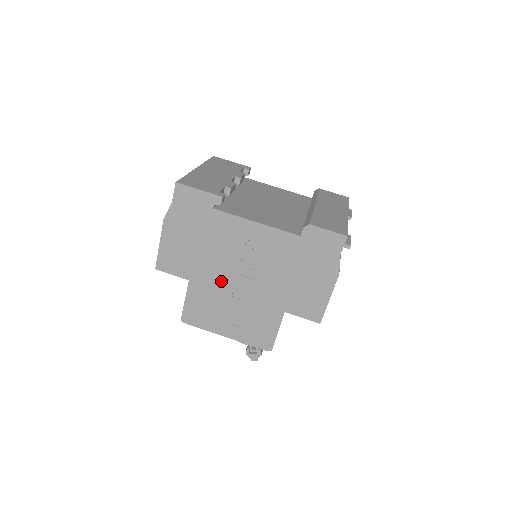
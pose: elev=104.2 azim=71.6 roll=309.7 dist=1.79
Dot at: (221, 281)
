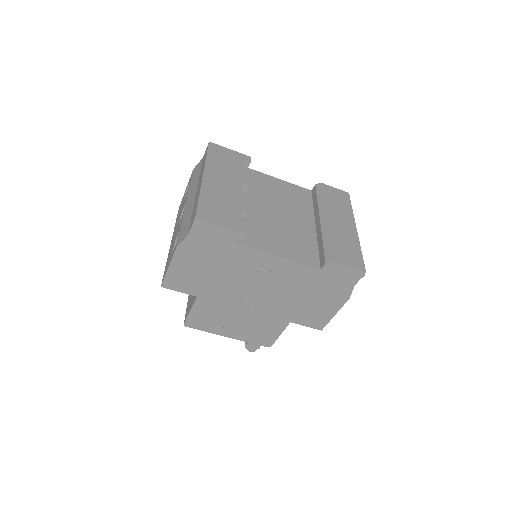
Dot at: (231, 299)
